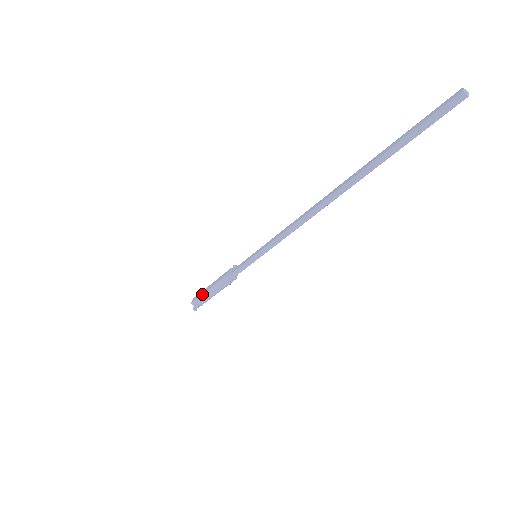
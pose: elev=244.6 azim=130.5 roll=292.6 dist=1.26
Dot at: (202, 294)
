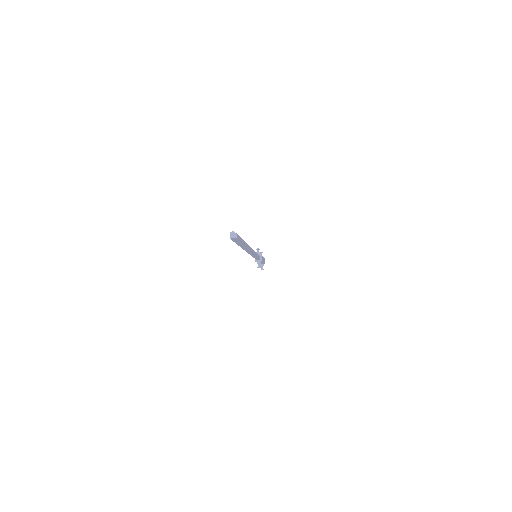
Dot at: occluded
